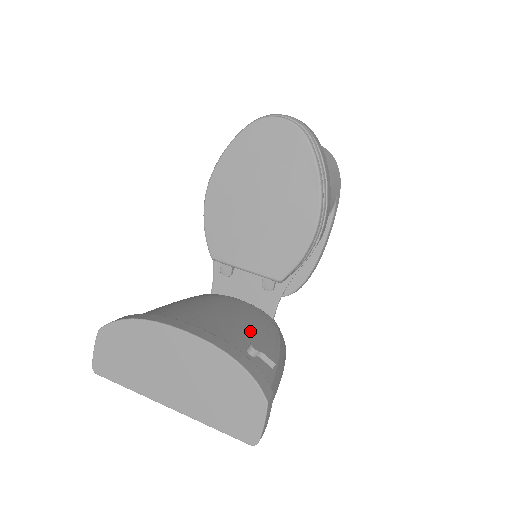
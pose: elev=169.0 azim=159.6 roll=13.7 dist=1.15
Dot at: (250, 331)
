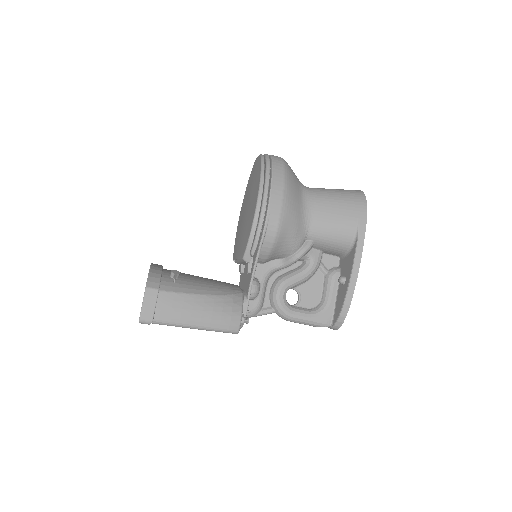
Dot at: (198, 279)
